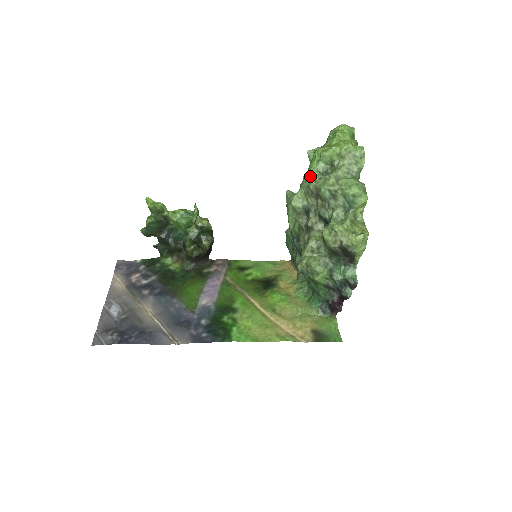
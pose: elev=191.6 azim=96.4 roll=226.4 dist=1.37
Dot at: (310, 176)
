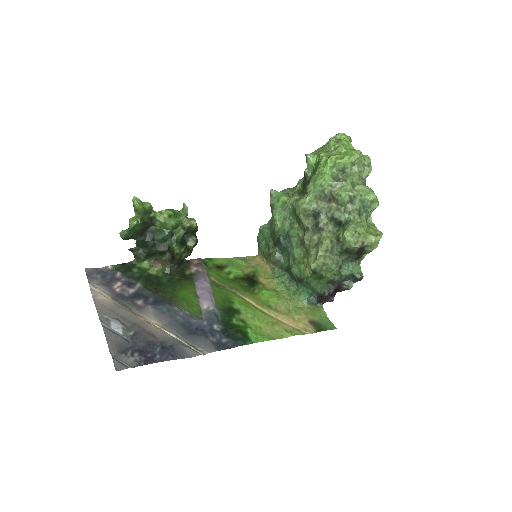
Dot at: (327, 181)
